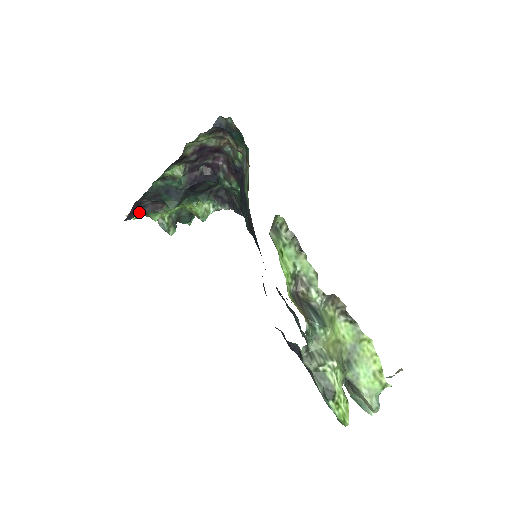
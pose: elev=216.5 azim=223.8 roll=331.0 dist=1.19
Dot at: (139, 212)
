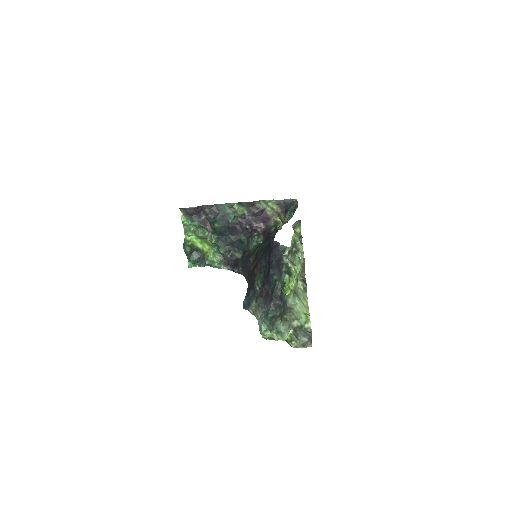
Dot at: (194, 215)
